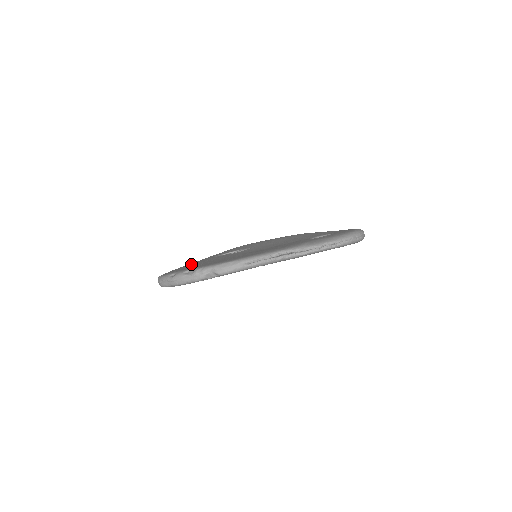
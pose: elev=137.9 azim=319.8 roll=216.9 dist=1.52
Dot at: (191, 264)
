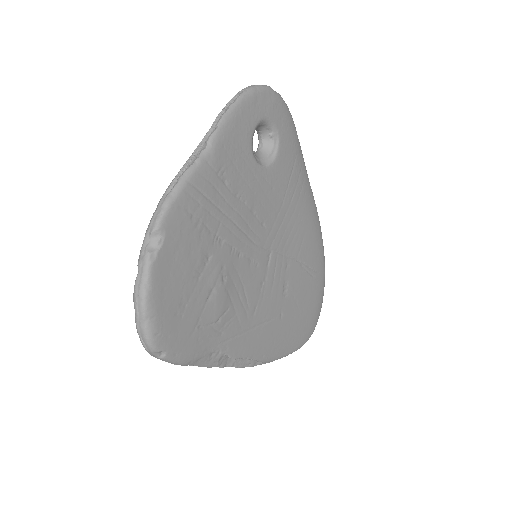
Dot at: occluded
